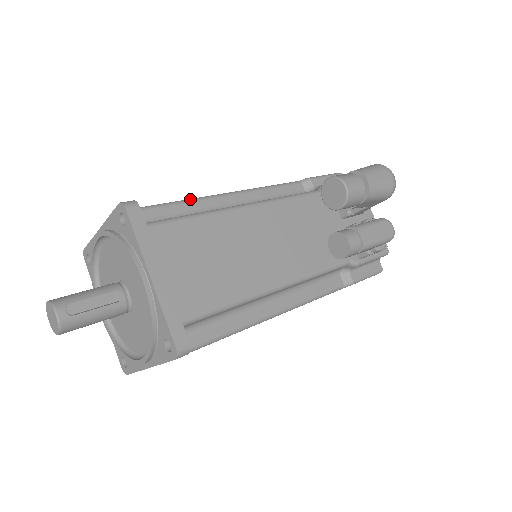
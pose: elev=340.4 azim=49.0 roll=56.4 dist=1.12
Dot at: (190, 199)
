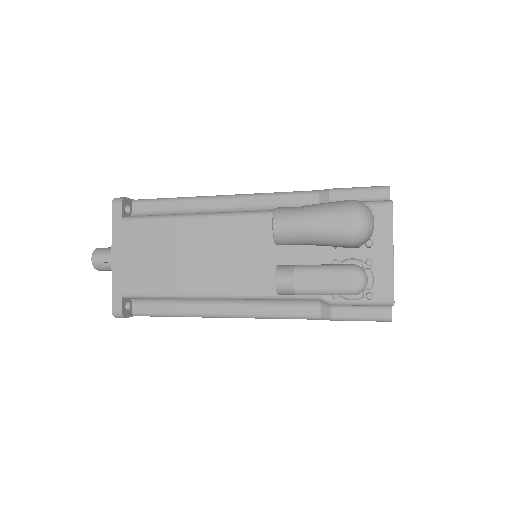
Dot at: (184, 198)
